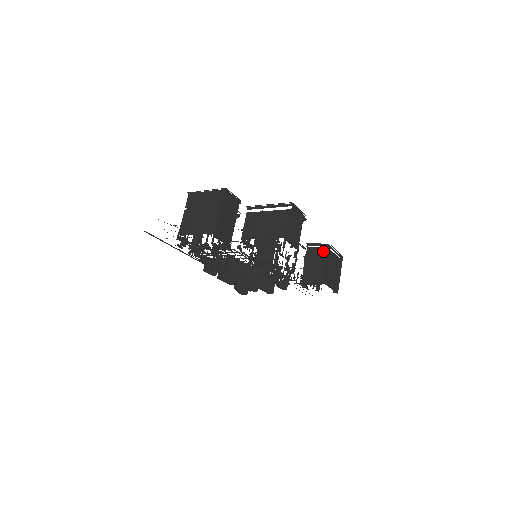
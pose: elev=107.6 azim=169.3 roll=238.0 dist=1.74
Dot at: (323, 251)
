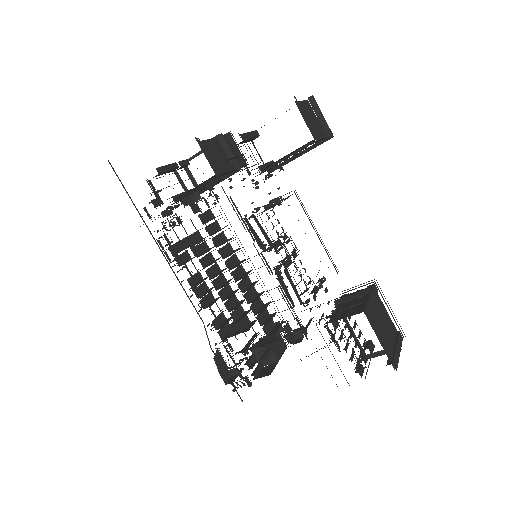
Dot at: occluded
